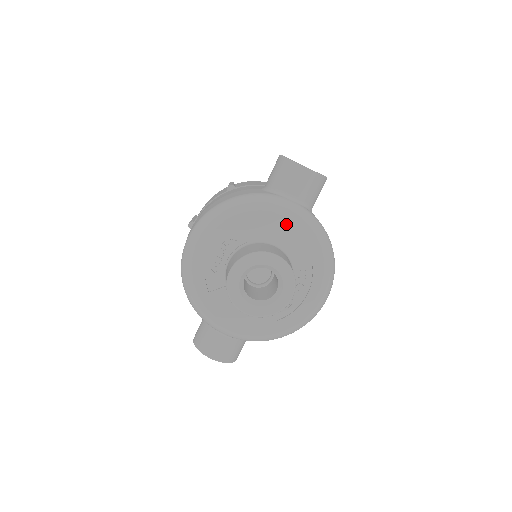
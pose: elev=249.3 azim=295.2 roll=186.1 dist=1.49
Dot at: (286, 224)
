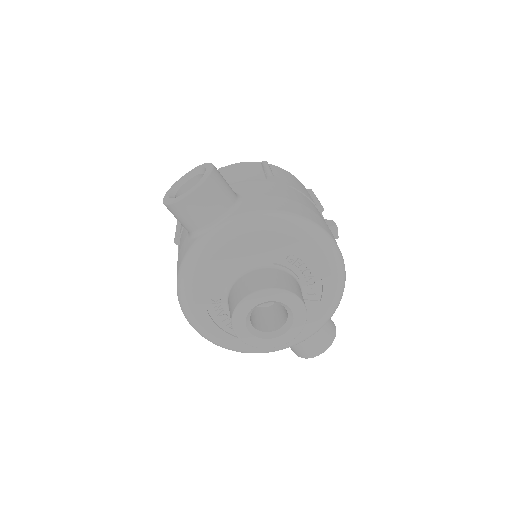
Dot at: (230, 252)
